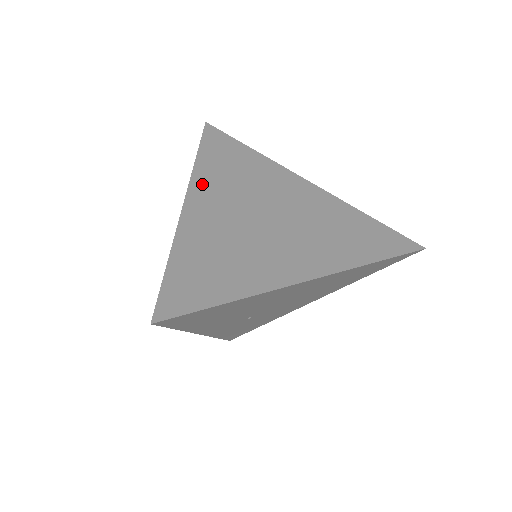
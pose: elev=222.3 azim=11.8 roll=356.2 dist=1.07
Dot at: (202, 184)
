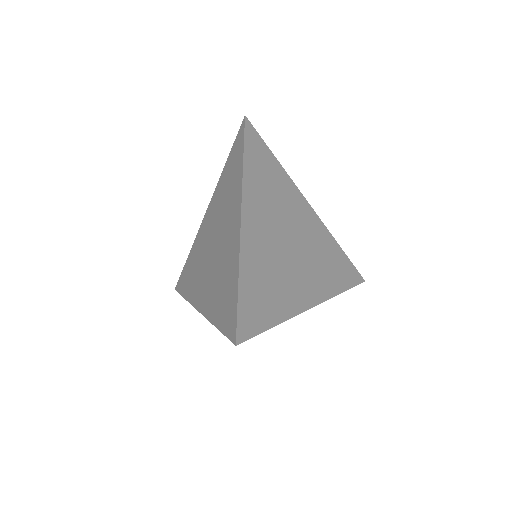
Dot at: (250, 198)
